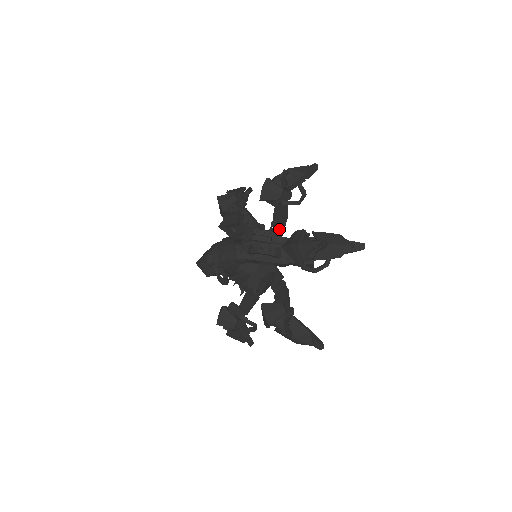
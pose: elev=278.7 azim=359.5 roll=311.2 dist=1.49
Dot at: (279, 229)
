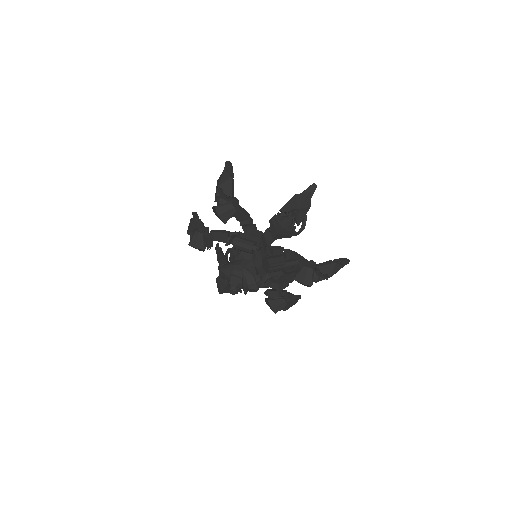
Dot at: occluded
